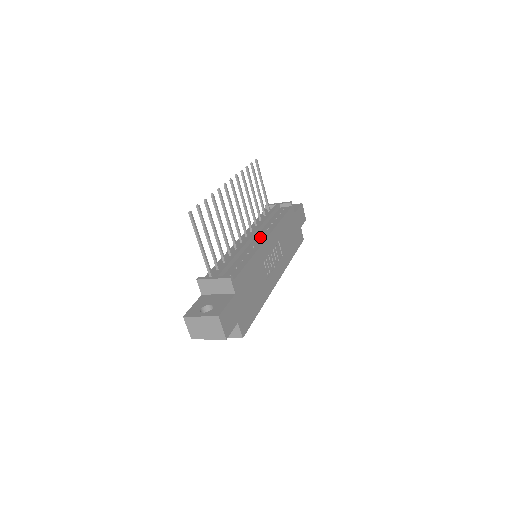
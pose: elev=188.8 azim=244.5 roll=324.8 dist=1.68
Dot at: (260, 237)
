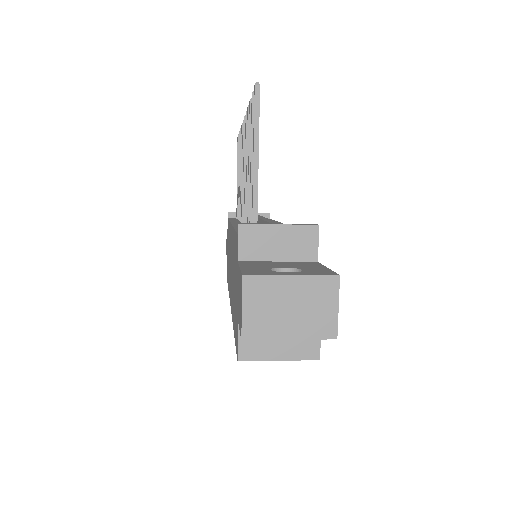
Dot at: occluded
